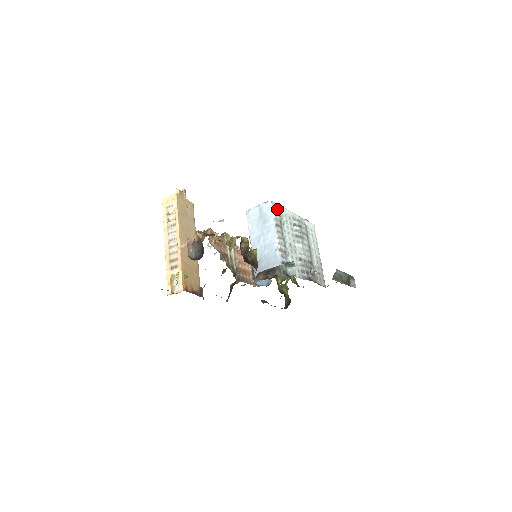
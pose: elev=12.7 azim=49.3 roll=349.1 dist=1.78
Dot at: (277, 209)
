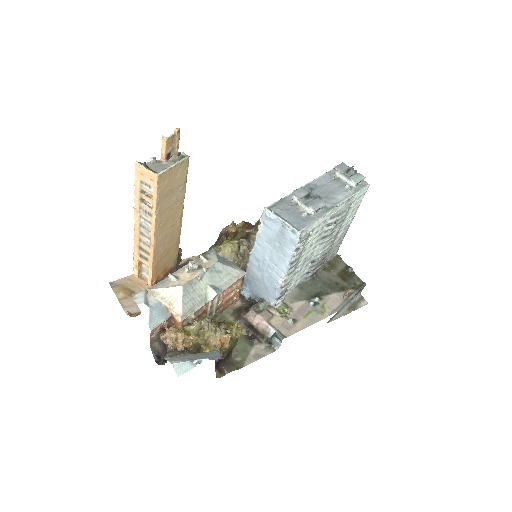
Dot at: (305, 238)
